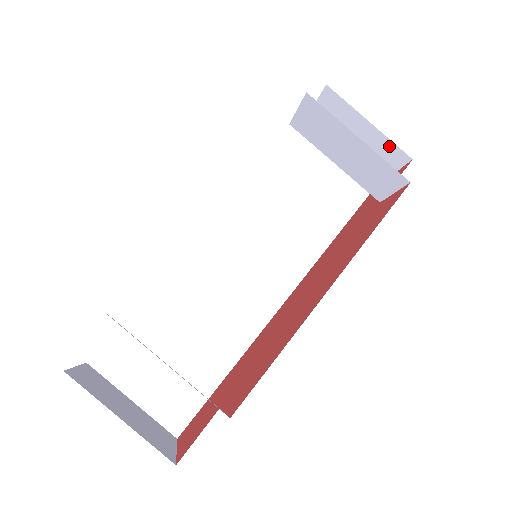
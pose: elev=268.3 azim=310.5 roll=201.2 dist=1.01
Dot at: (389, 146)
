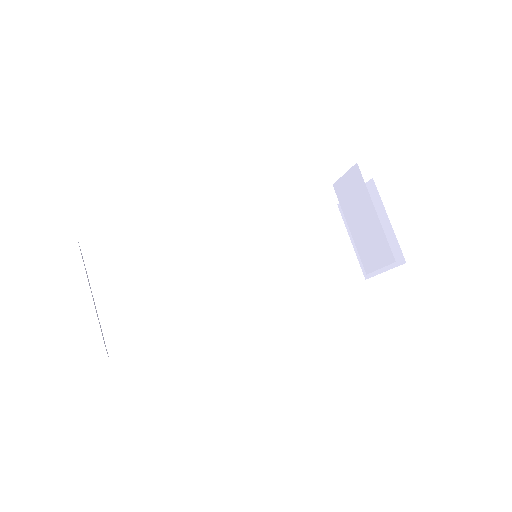
Dot at: (394, 245)
